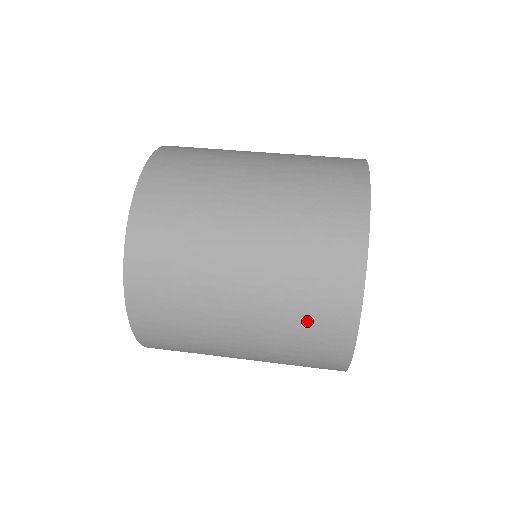
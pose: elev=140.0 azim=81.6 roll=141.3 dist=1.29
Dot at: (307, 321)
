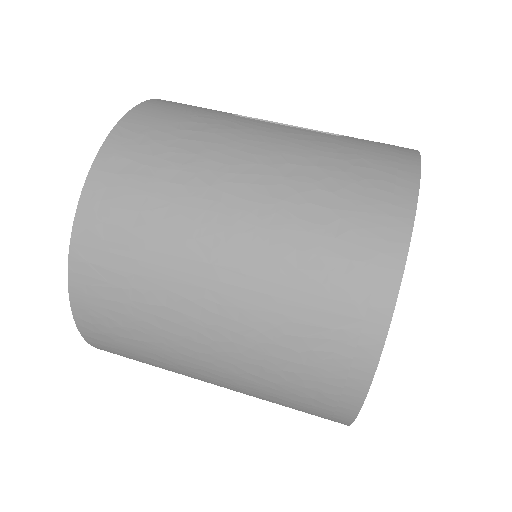
Dot at: (298, 374)
